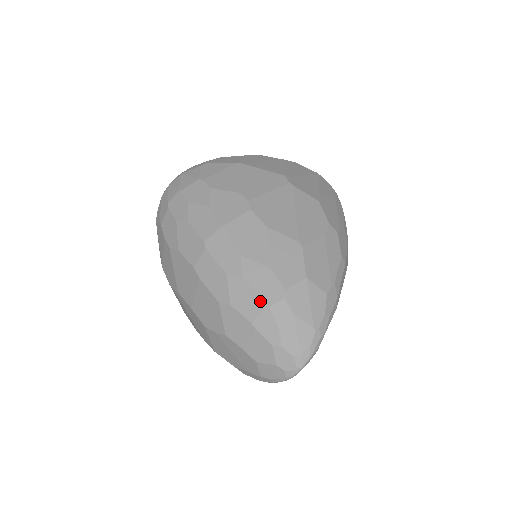
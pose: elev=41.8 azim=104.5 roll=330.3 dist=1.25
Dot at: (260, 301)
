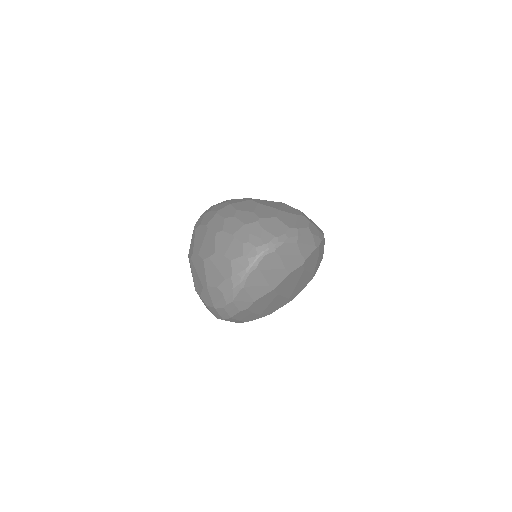
Dot at: (241, 223)
